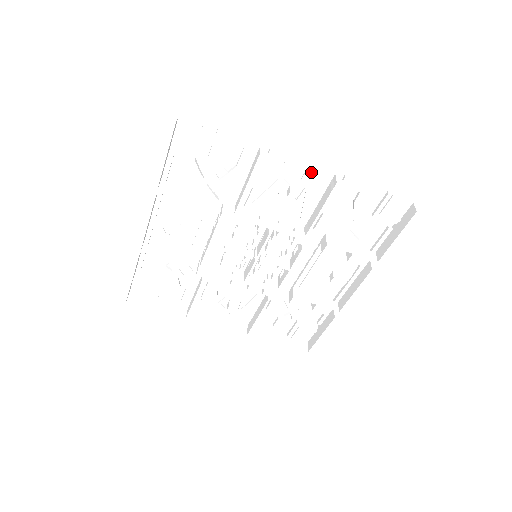
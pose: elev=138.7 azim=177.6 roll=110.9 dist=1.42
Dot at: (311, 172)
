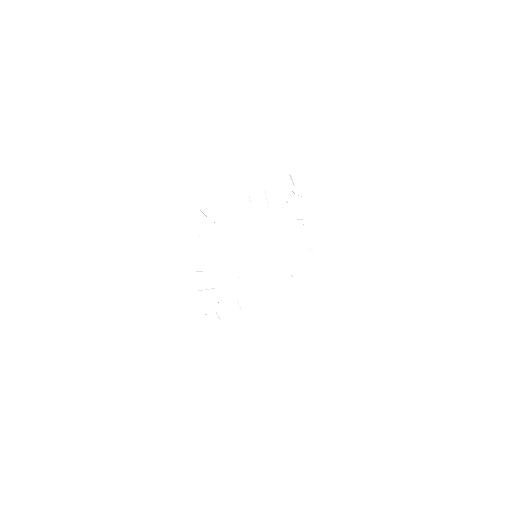
Dot at: (261, 174)
